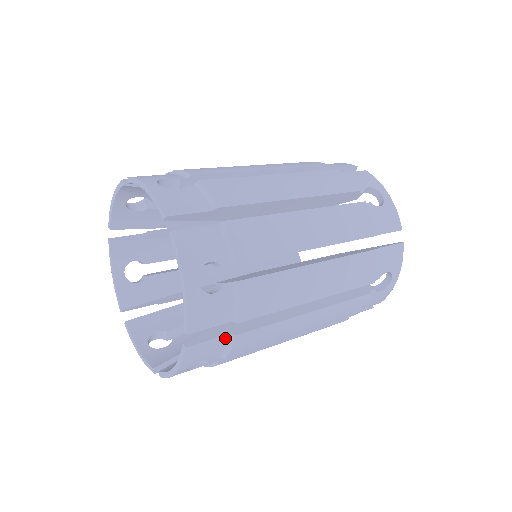
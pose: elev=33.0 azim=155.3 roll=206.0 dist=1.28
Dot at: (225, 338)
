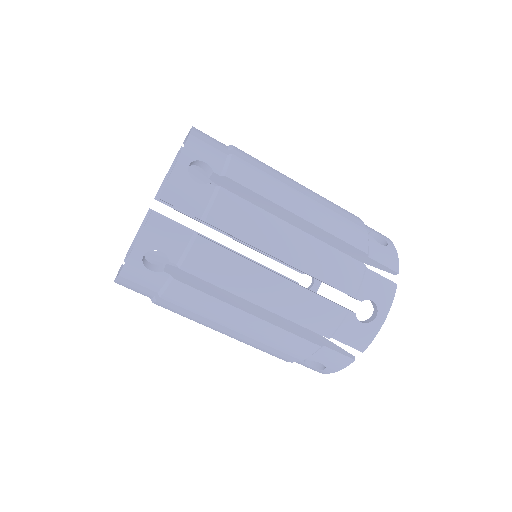
Dot at: (188, 234)
